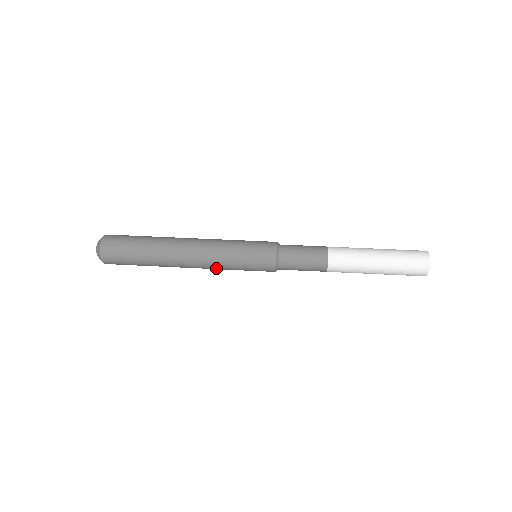
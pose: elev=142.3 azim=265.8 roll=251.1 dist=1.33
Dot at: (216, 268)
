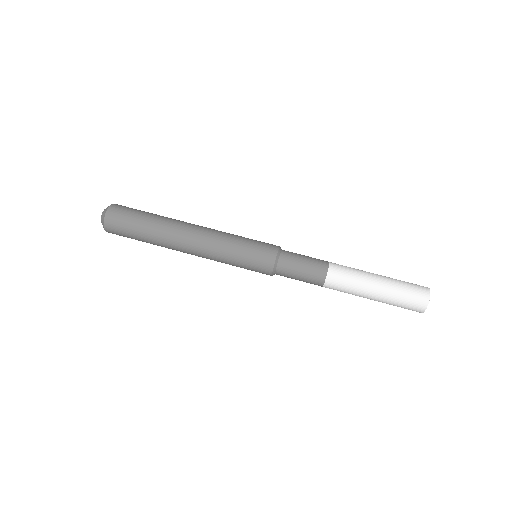
Dot at: (214, 259)
